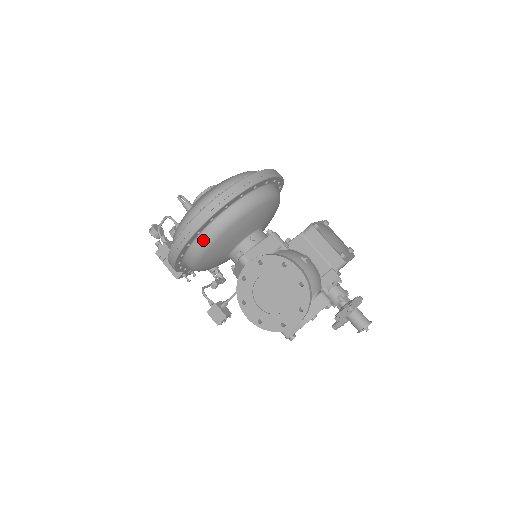
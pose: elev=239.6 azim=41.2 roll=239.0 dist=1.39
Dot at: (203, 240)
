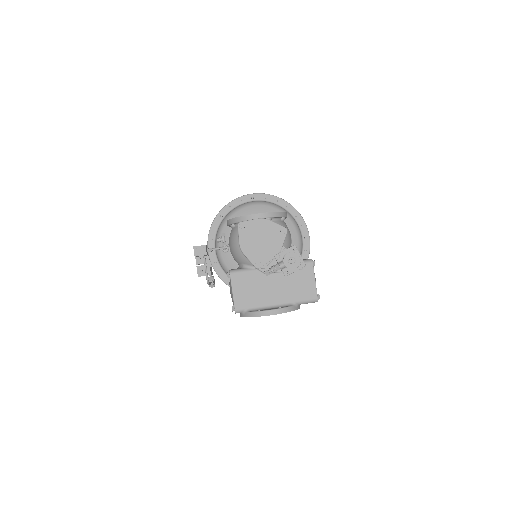
Dot at: (250, 202)
